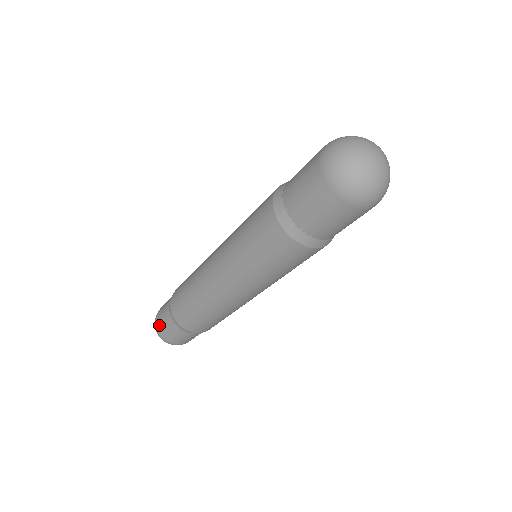
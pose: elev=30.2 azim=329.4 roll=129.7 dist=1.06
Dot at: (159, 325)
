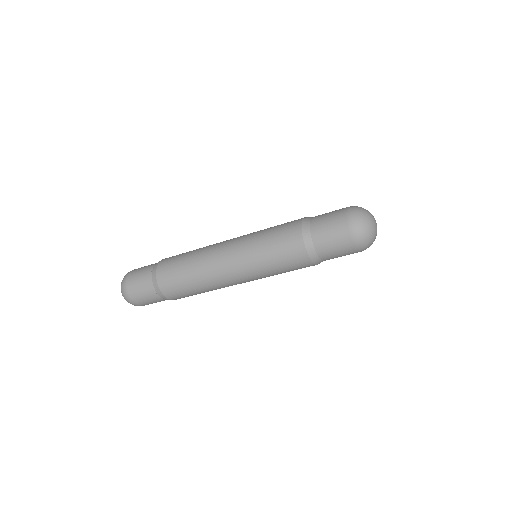
Dot at: (134, 272)
